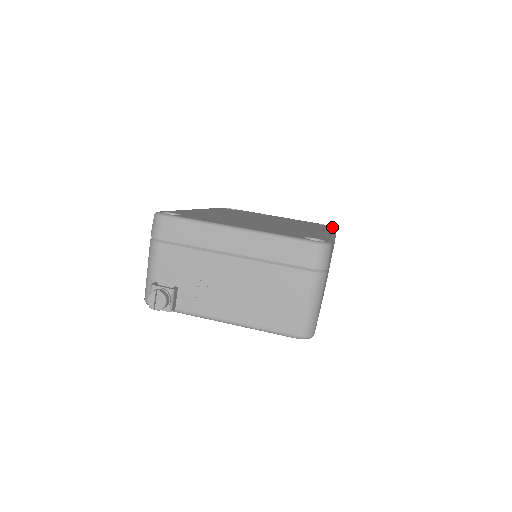
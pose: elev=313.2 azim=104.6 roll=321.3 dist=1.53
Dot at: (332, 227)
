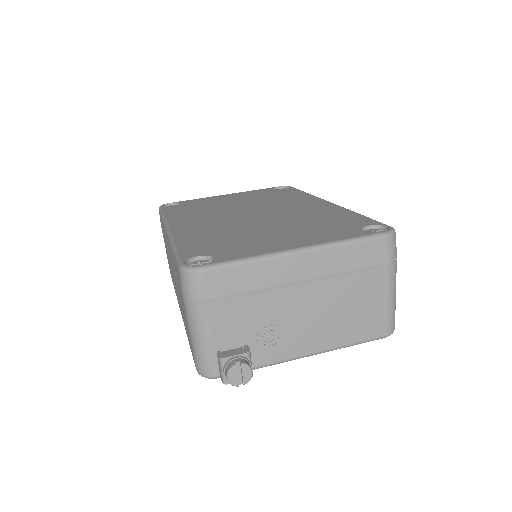
Dot at: (295, 189)
